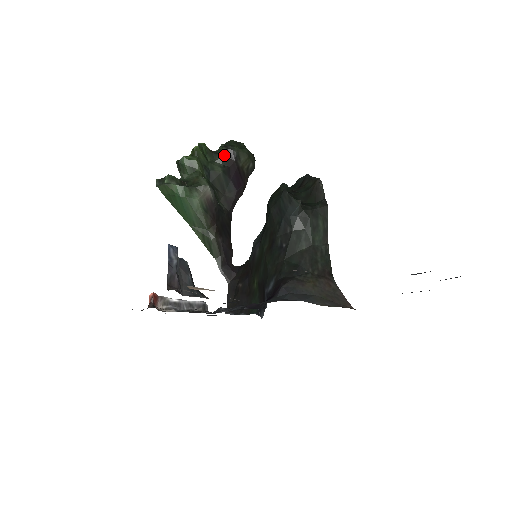
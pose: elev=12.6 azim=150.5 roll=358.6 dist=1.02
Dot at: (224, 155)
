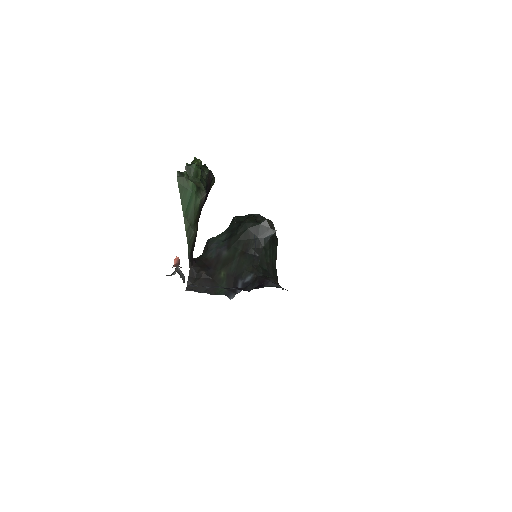
Dot at: (208, 174)
